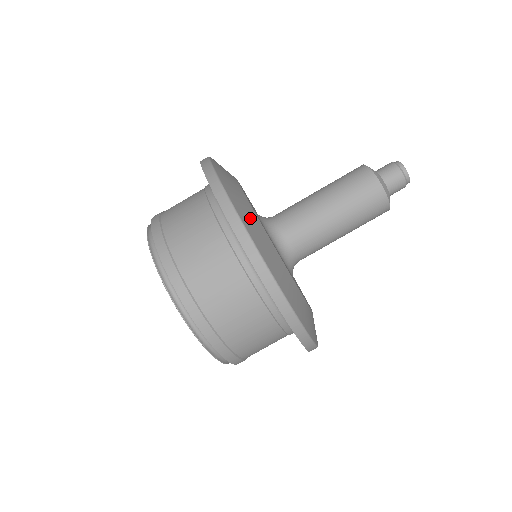
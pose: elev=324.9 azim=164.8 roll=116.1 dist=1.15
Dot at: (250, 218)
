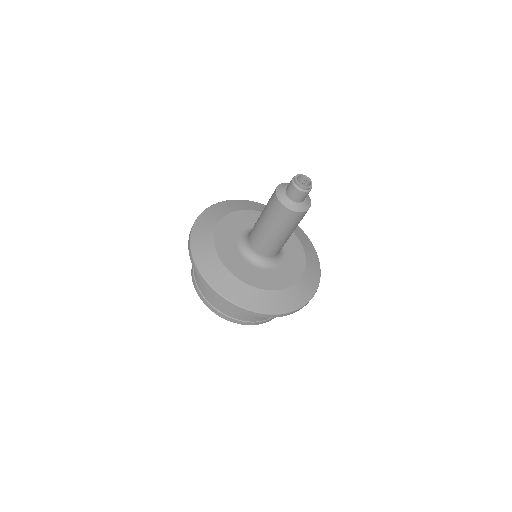
Dot at: (217, 274)
